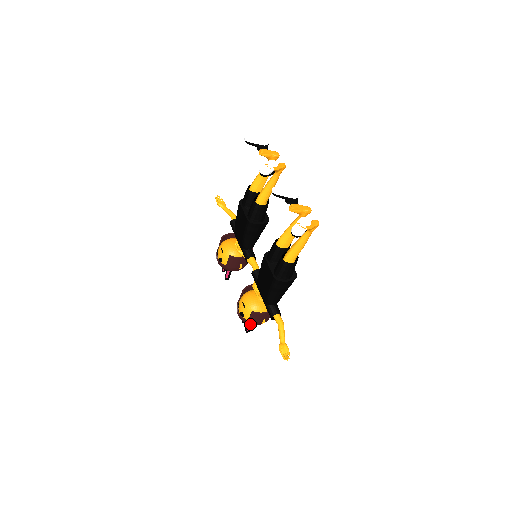
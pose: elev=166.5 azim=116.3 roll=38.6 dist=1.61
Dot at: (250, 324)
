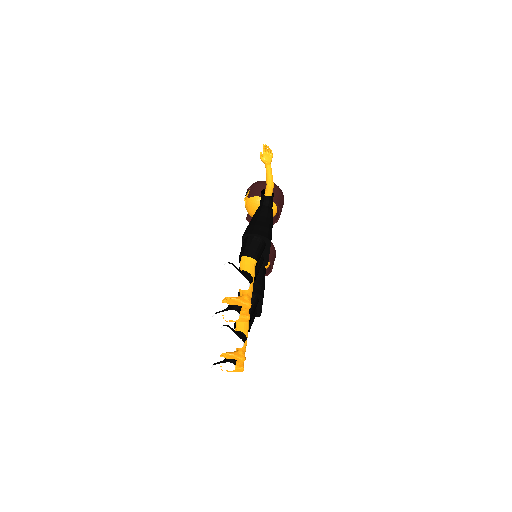
Dot at: occluded
